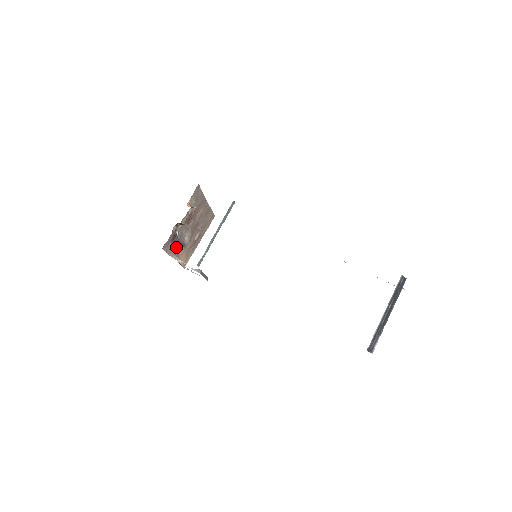
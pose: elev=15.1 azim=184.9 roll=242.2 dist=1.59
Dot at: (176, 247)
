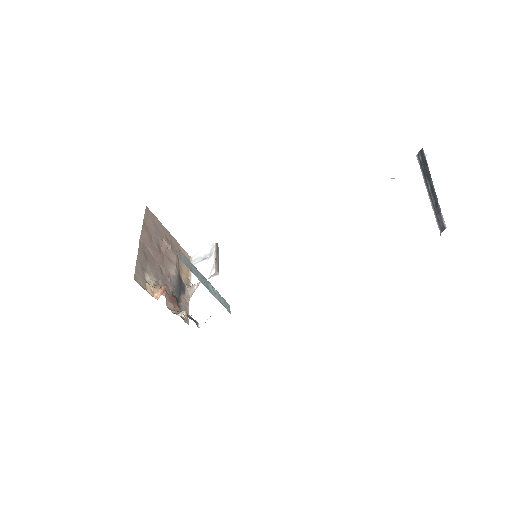
Dot at: (180, 289)
